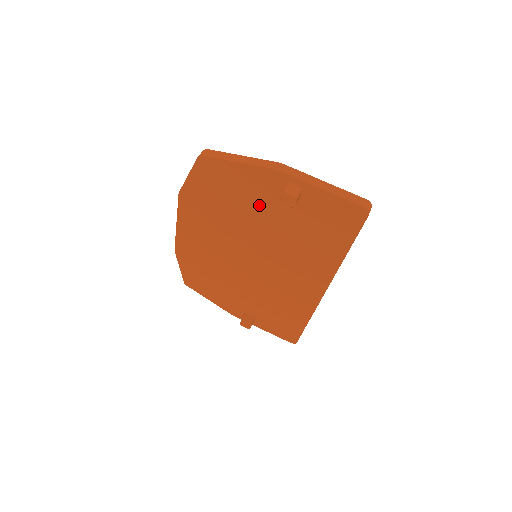
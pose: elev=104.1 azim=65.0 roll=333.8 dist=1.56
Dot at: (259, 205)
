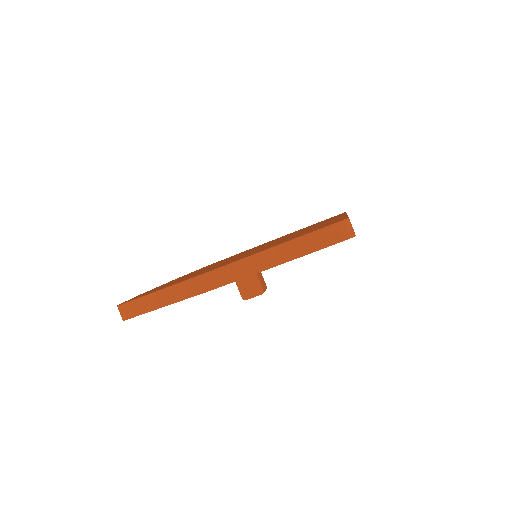
Dot at: occluded
